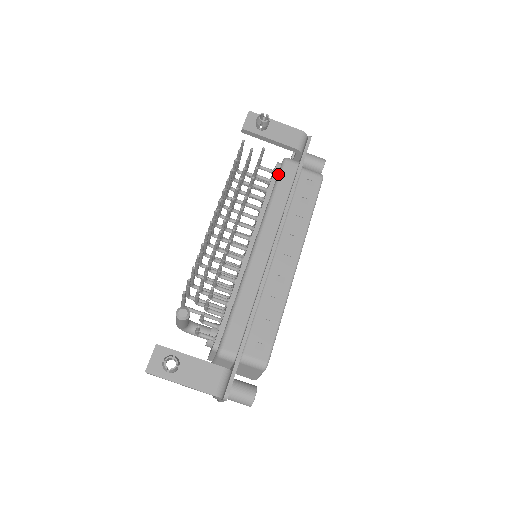
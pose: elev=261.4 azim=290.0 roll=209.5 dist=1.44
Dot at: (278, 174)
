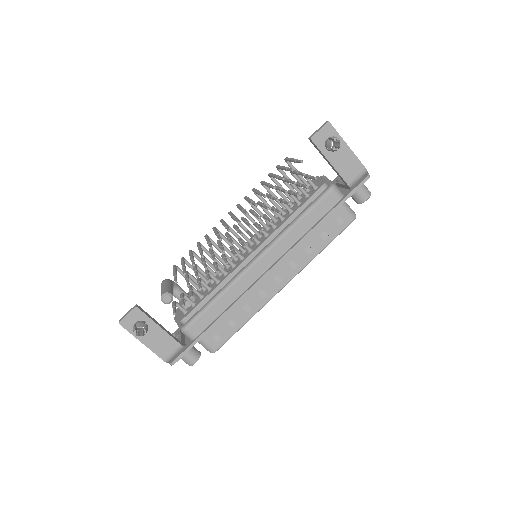
Dot at: (316, 199)
